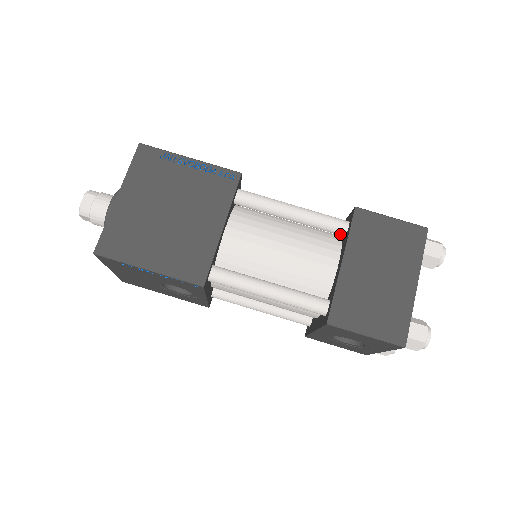
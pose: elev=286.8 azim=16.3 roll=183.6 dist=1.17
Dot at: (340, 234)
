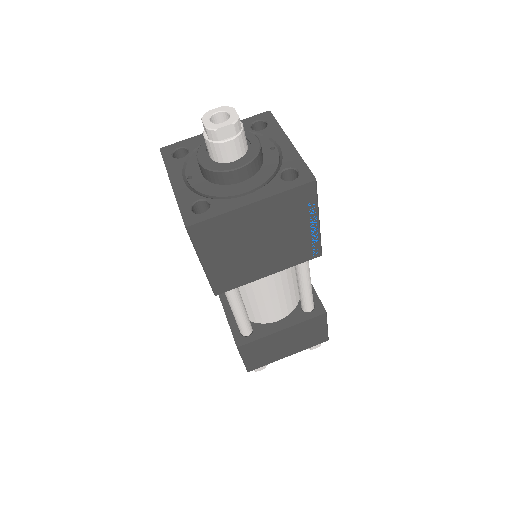
Dot at: (302, 307)
